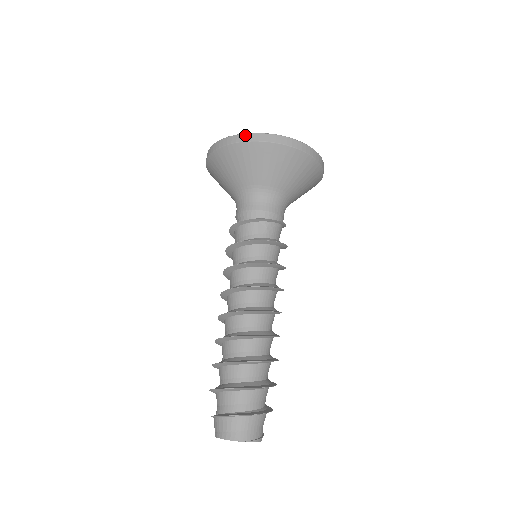
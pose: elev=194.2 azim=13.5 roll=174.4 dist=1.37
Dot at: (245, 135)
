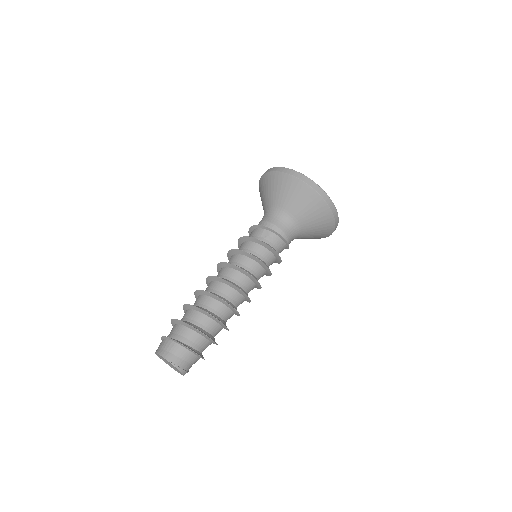
Dot at: (280, 168)
